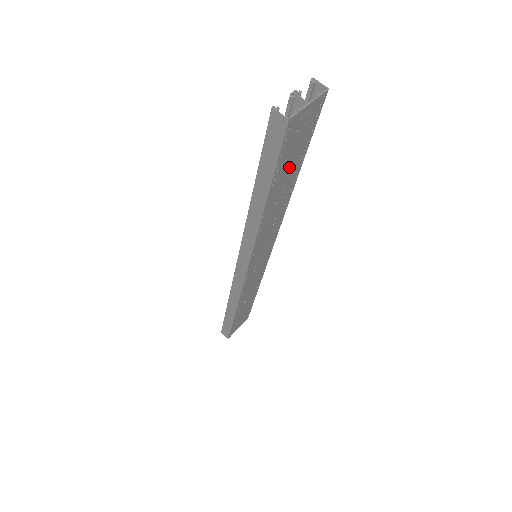
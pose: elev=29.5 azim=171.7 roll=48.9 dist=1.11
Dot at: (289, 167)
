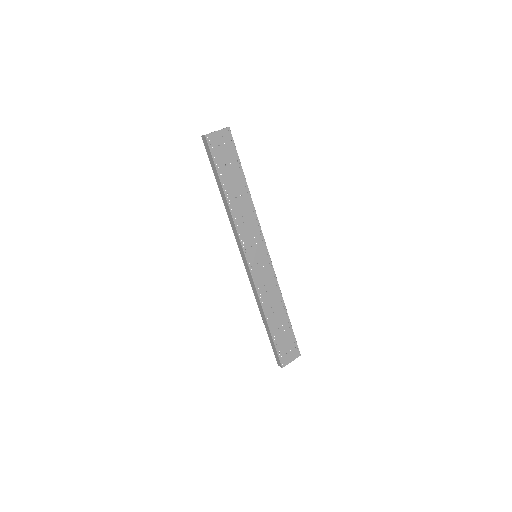
Dot at: (230, 171)
